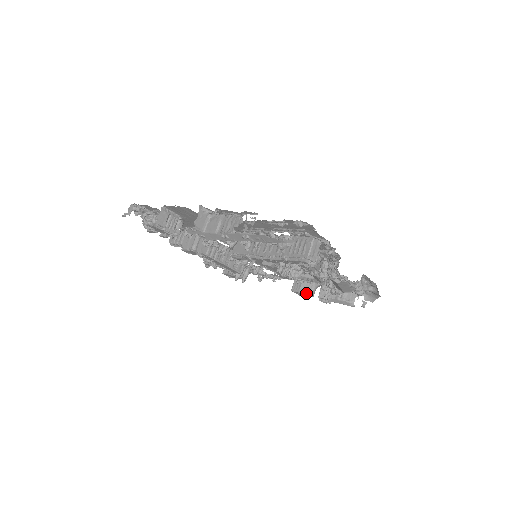
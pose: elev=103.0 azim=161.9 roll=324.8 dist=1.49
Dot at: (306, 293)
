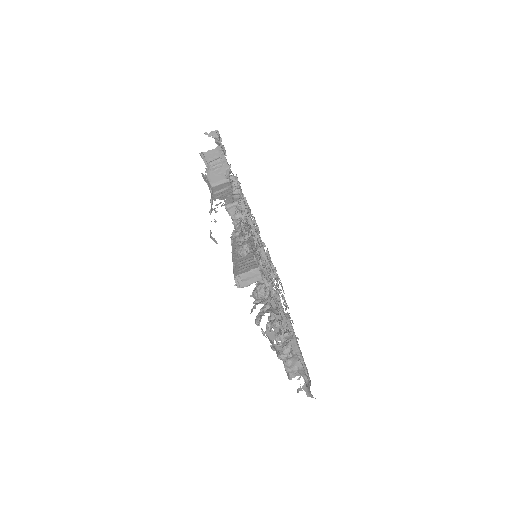
Dot at: (275, 331)
